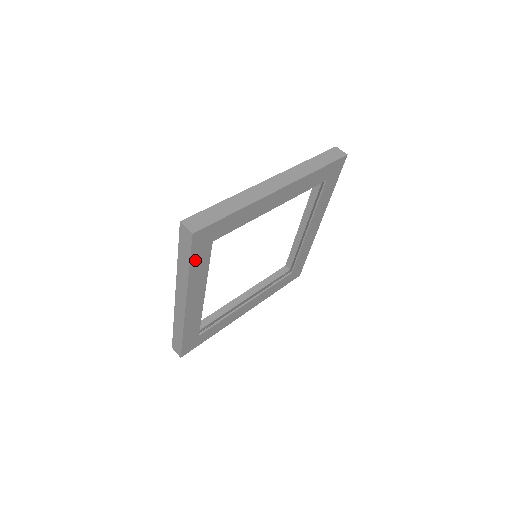
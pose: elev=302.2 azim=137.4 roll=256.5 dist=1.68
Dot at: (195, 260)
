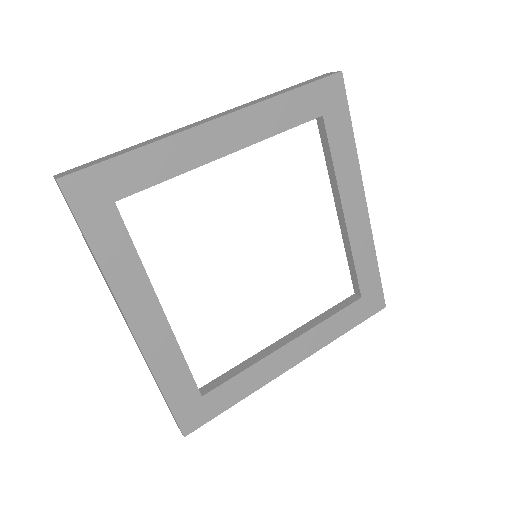
Dot at: (95, 234)
